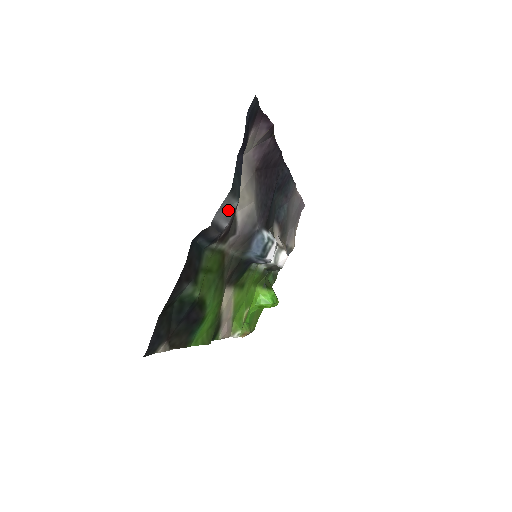
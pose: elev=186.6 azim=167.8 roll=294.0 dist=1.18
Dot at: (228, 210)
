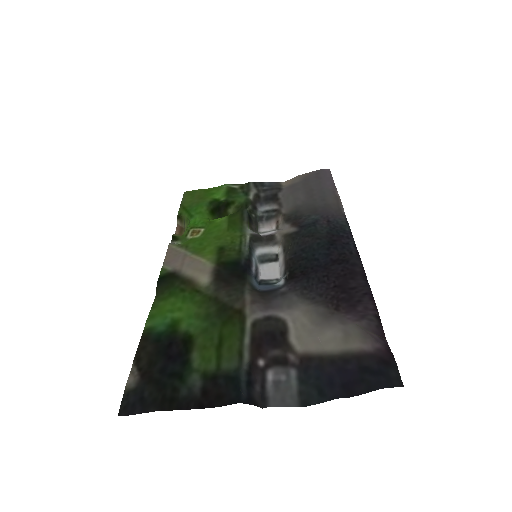
Dot at: (284, 389)
